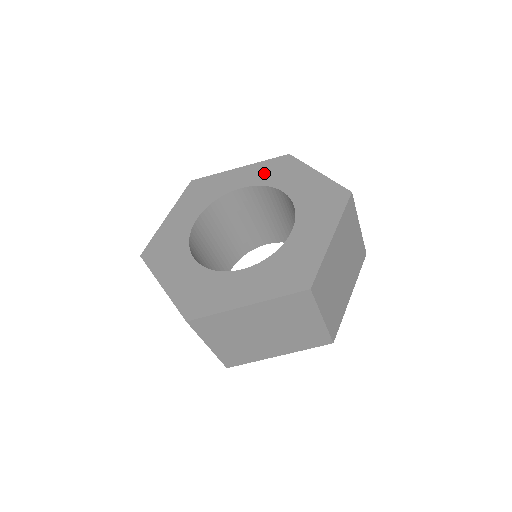
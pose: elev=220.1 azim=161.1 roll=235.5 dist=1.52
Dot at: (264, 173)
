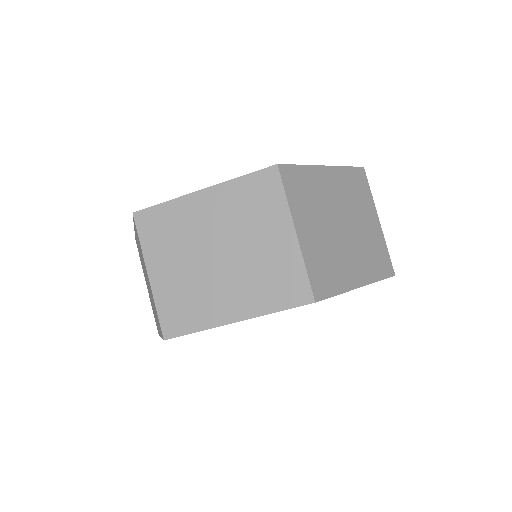
Dot at: occluded
